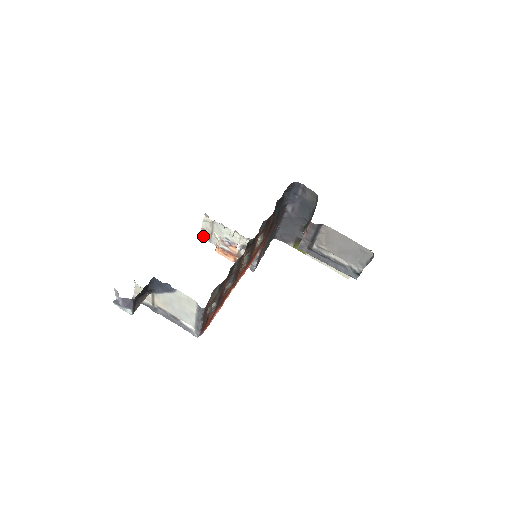
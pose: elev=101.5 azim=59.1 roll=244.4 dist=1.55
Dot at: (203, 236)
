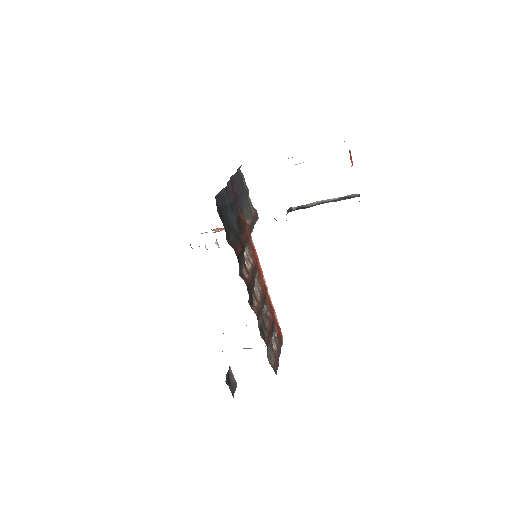
Dot at: occluded
